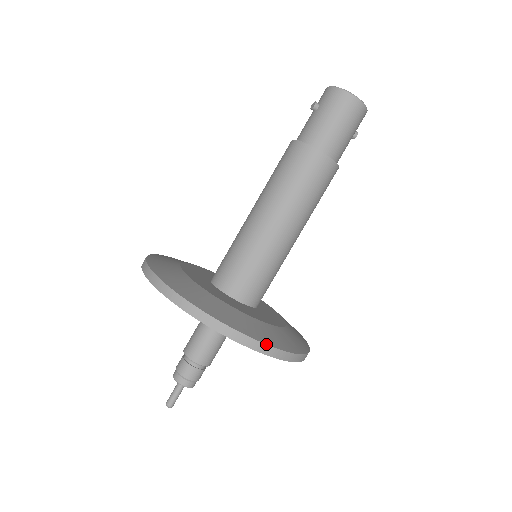
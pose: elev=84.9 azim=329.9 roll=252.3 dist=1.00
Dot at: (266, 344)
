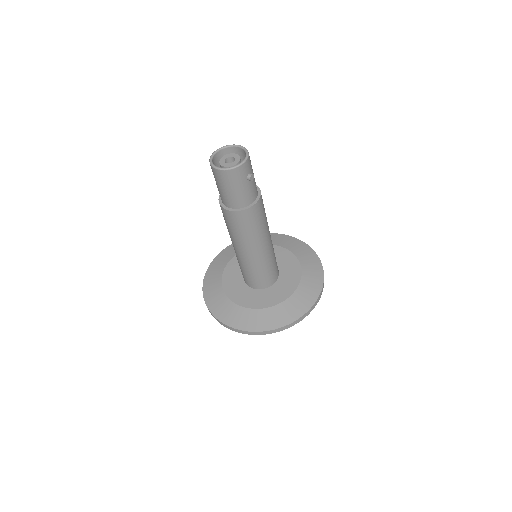
Dot at: (235, 329)
